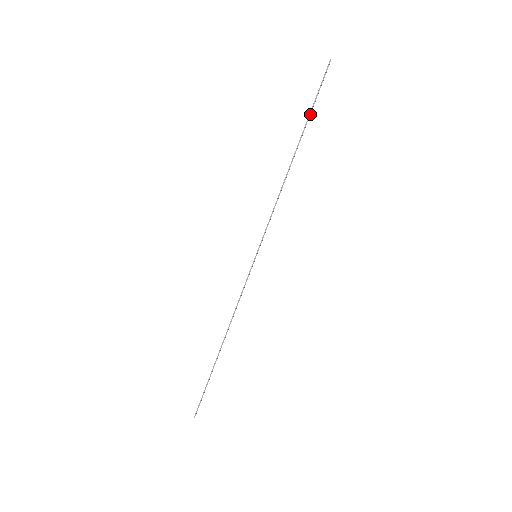
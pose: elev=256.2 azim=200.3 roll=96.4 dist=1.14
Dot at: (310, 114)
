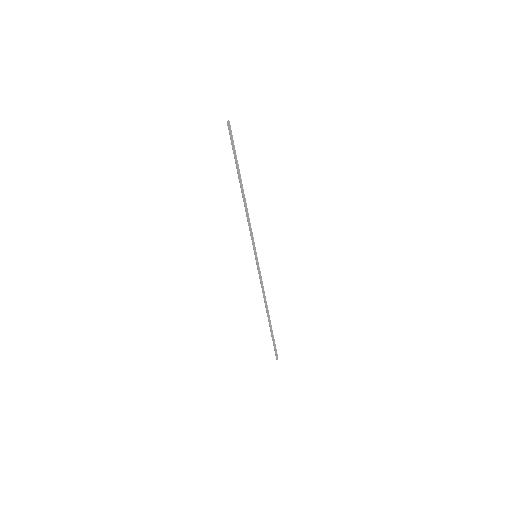
Dot at: (236, 159)
